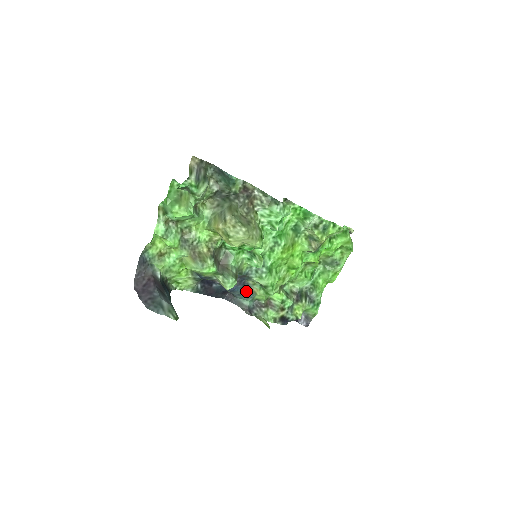
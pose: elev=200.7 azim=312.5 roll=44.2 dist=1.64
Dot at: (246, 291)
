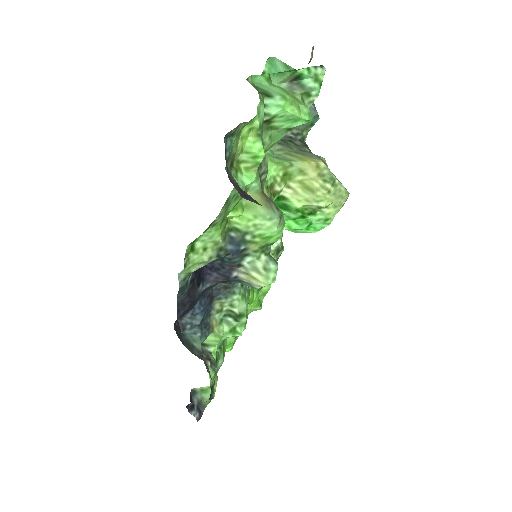
Dot at: (203, 322)
